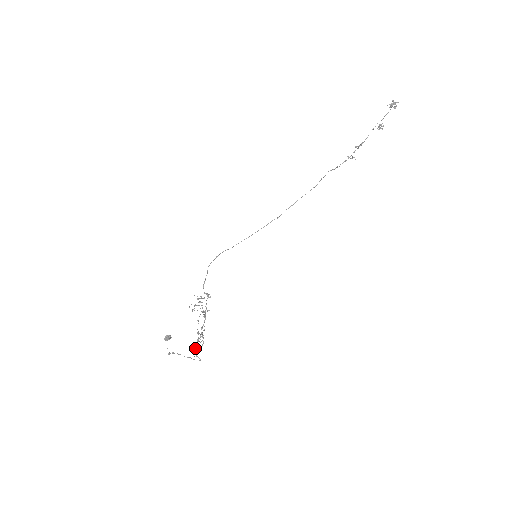
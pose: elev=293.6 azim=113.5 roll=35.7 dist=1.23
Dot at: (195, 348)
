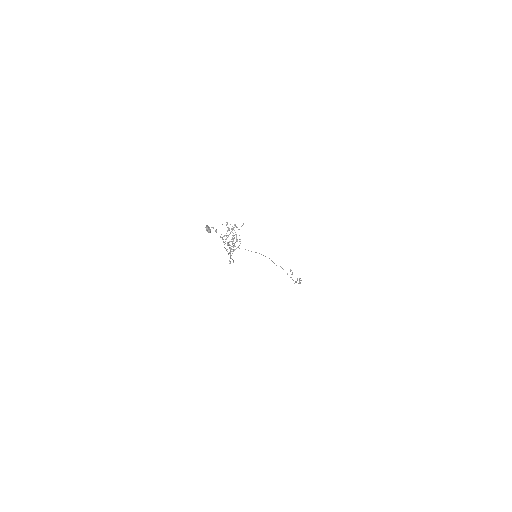
Dot at: occluded
